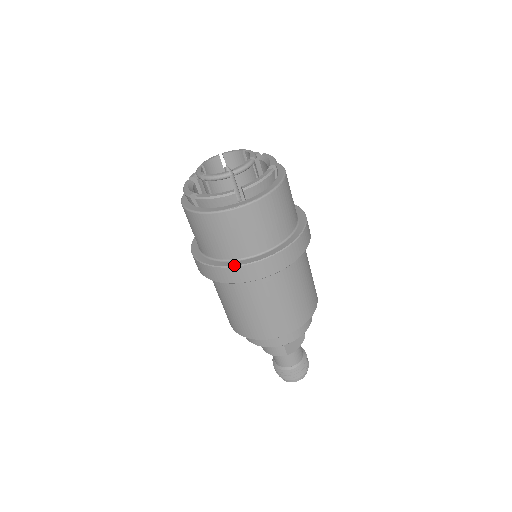
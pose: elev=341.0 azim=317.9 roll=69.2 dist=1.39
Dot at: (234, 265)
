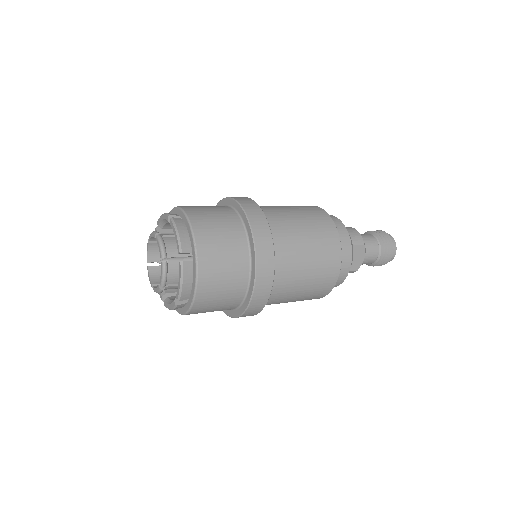
Dot at: (235, 317)
